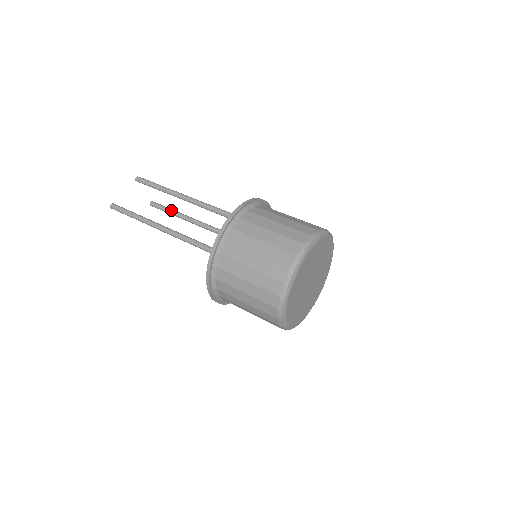
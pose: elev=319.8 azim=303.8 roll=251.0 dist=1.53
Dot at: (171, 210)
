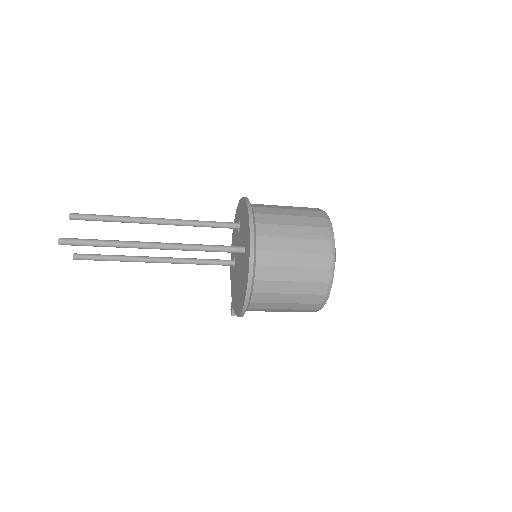
Dot at: (110, 255)
